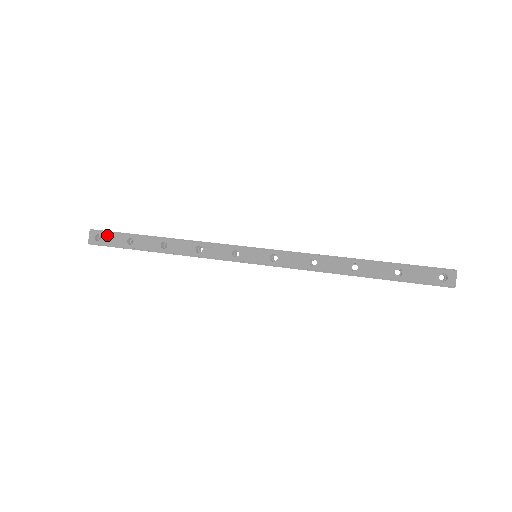
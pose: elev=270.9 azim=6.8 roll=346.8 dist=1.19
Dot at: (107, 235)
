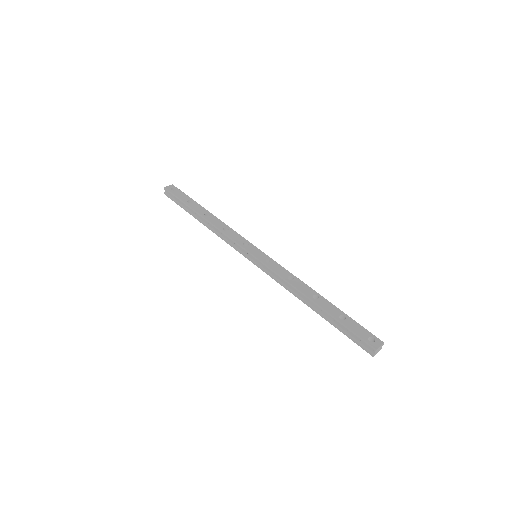
Dot at: (180, 192)
